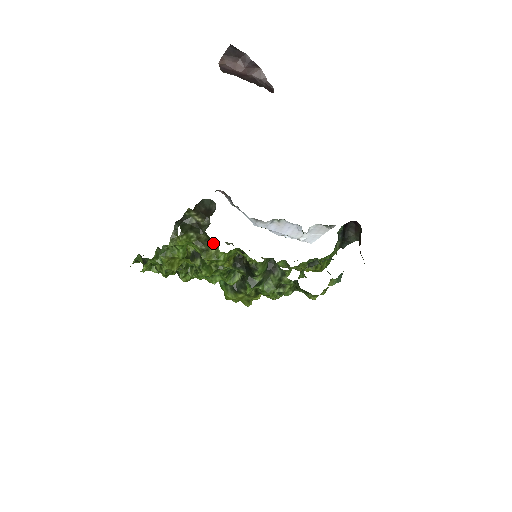
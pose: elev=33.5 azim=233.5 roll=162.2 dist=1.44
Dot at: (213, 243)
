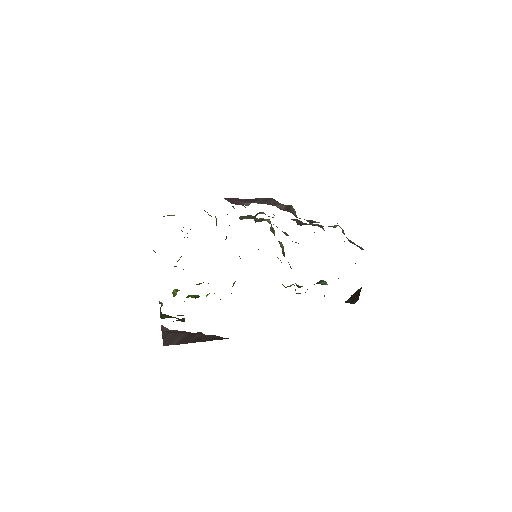
Dot at: occluded
